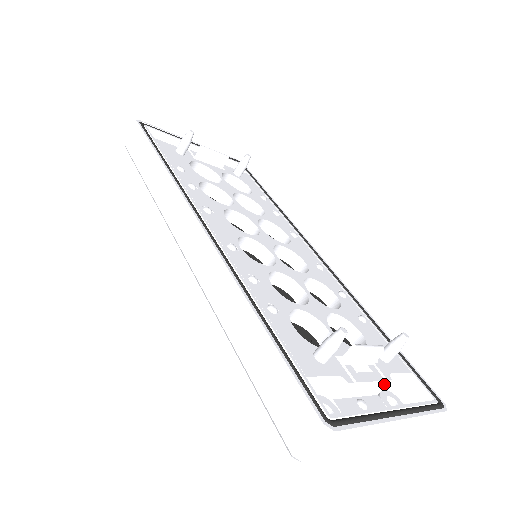
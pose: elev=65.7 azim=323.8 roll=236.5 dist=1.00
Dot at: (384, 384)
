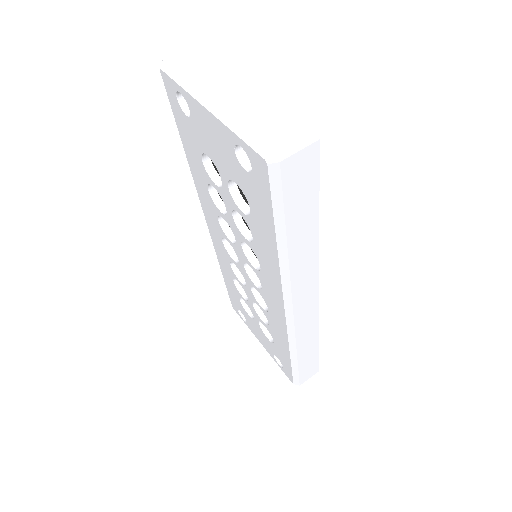
Dot at: occluded
